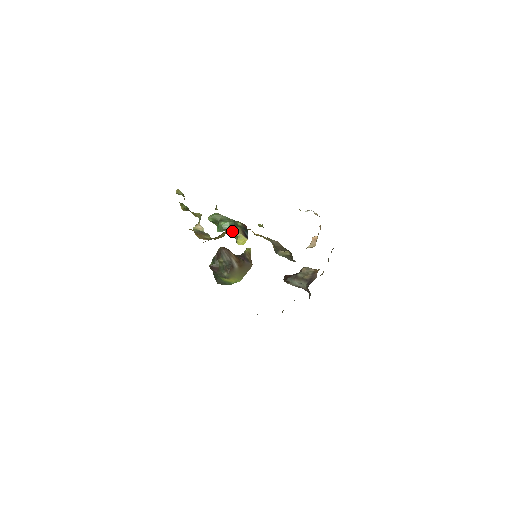
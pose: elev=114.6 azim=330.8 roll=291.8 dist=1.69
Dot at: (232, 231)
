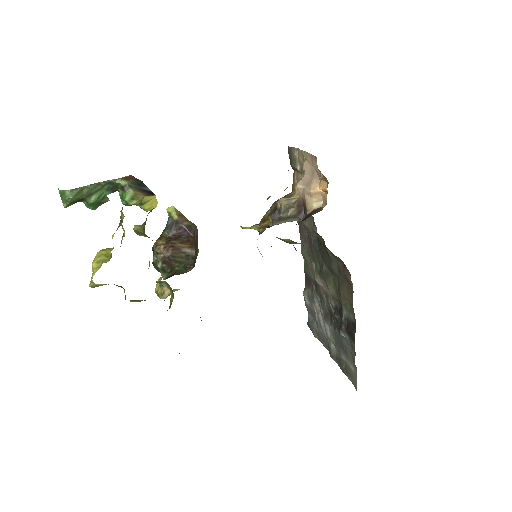
Dot at: occluded
